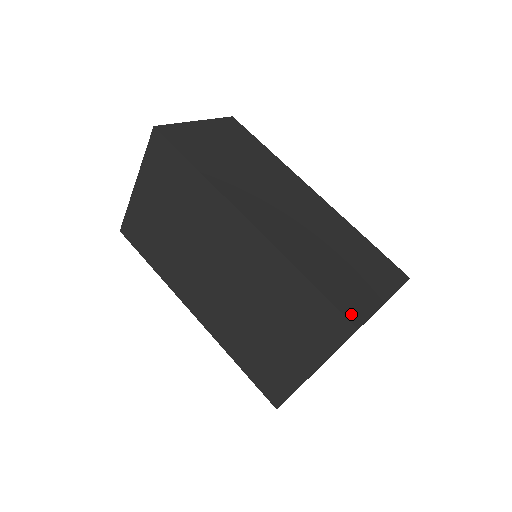
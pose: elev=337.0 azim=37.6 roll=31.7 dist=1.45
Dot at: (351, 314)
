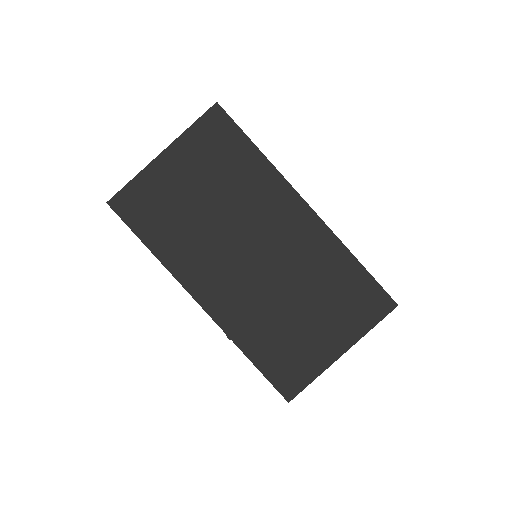
Dot at: occluded
